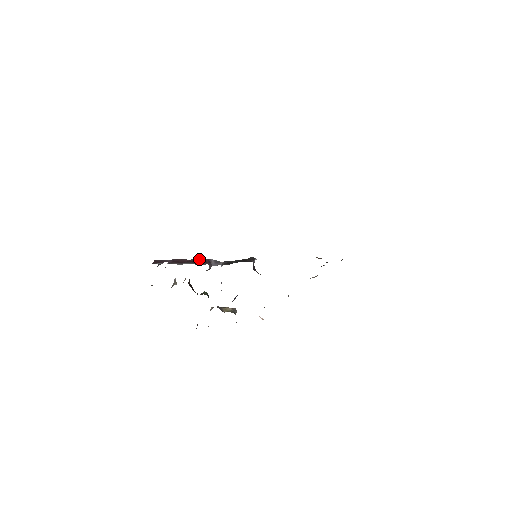
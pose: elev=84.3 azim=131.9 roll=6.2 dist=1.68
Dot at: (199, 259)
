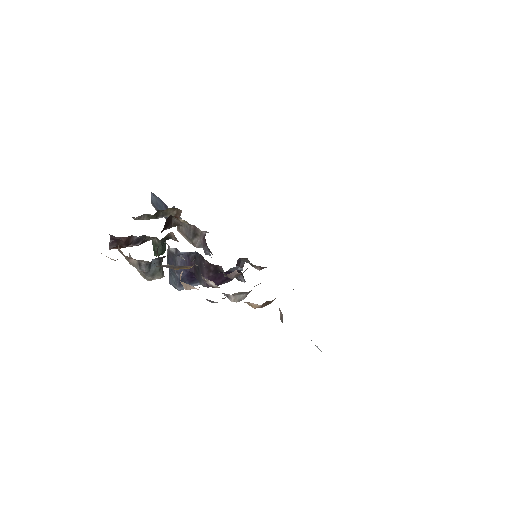
Dot at: occluded
